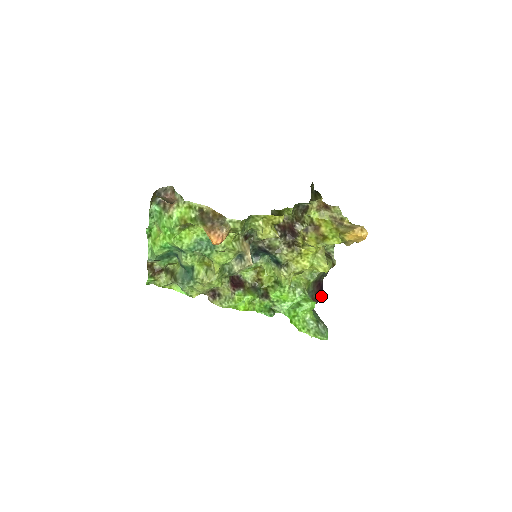
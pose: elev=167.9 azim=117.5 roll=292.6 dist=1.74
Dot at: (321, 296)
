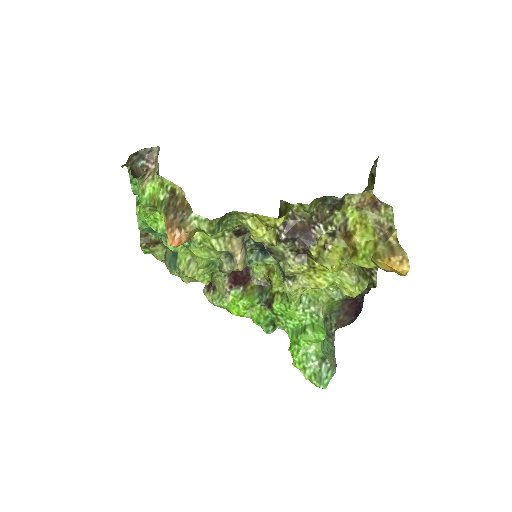
Dot at: (355, 317)
